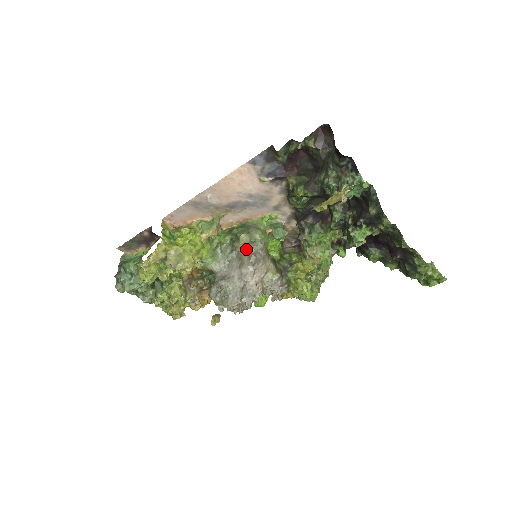
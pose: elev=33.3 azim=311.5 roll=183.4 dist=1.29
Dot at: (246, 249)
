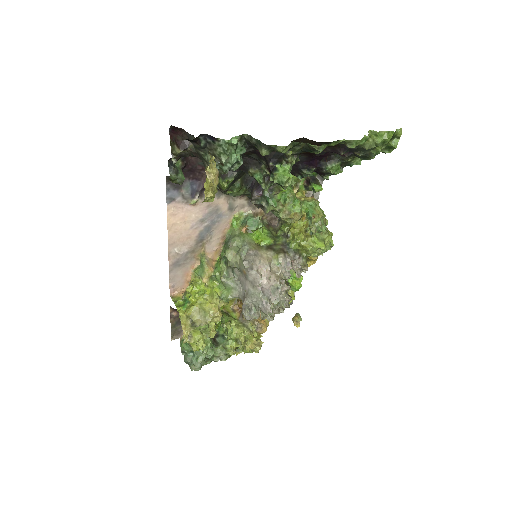
Dot at: (238, 261)
